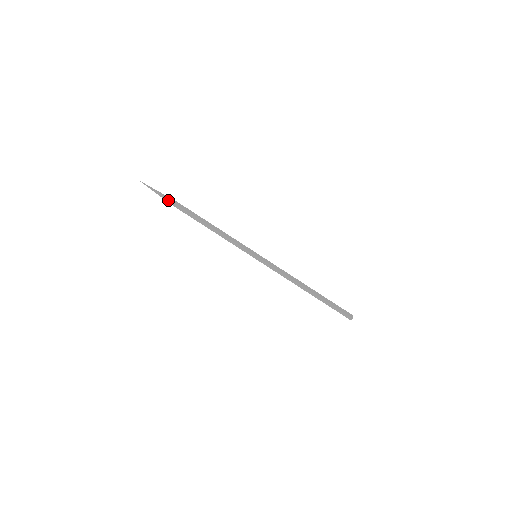
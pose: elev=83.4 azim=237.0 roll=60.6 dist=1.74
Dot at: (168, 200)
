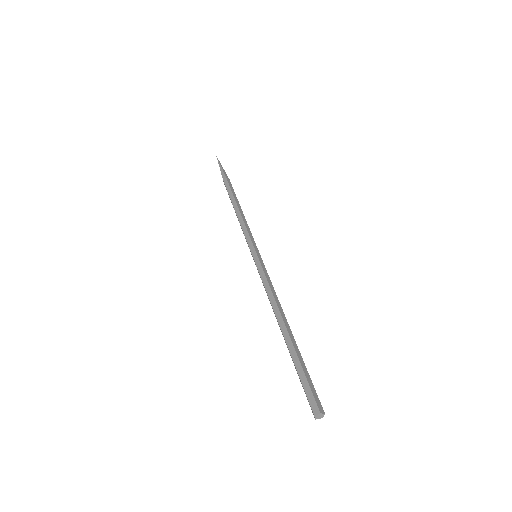
Dot at: (224, 174)
